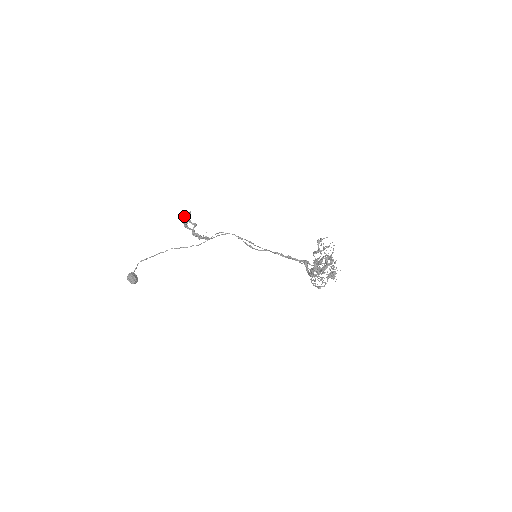
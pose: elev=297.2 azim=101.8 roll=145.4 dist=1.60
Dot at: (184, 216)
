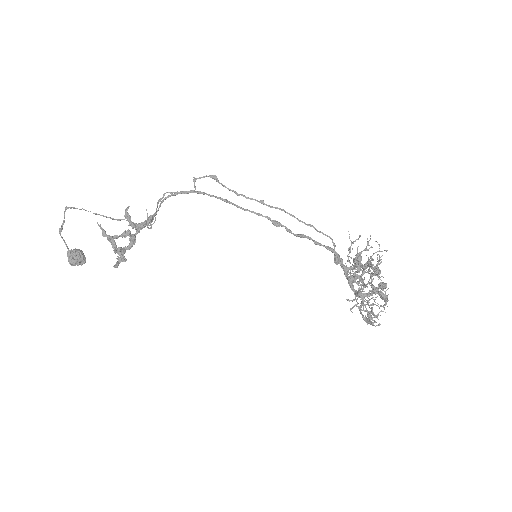
Dot at: occluded
